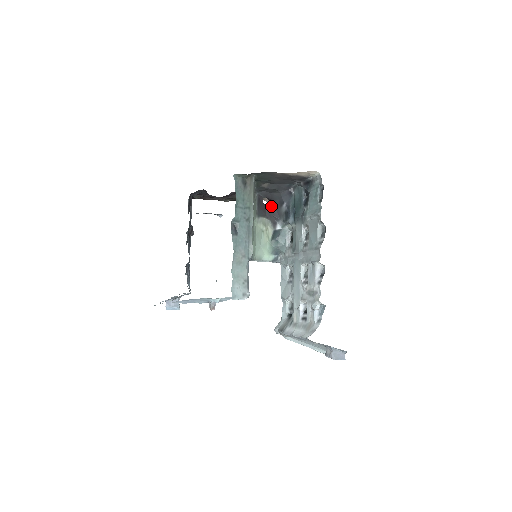
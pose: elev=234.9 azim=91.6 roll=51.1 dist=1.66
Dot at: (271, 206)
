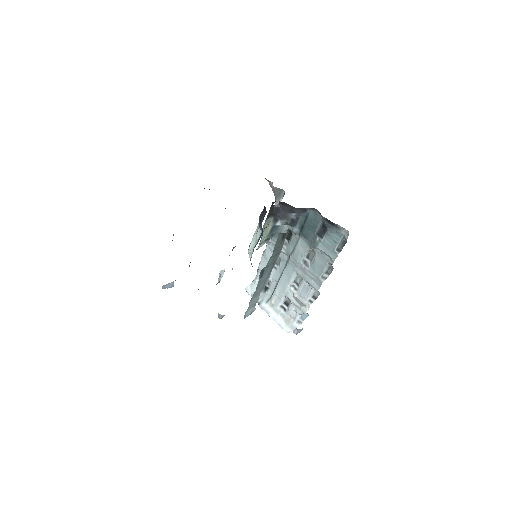
Dot at: (279, 207)
